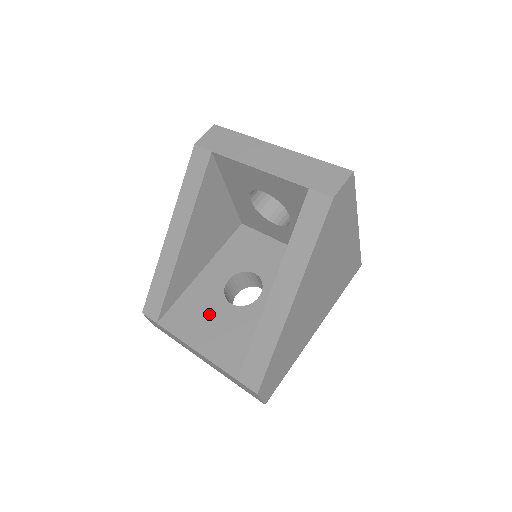
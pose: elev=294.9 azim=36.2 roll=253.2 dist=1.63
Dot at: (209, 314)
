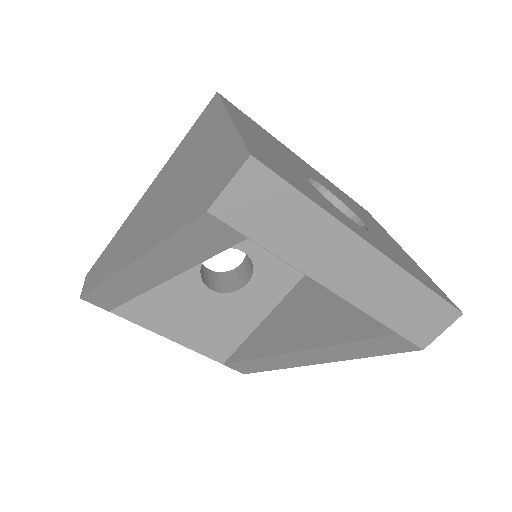
Dot at: (182, 302)
